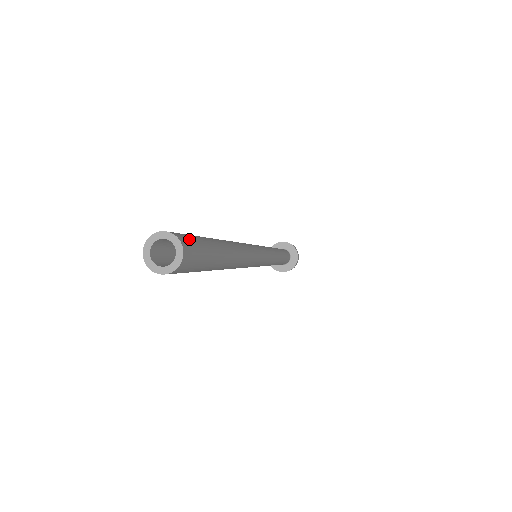
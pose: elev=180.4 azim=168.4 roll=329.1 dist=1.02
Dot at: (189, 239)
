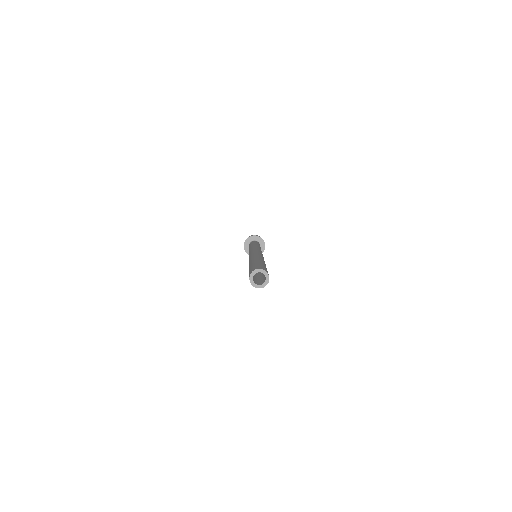
Dot at: occluded
